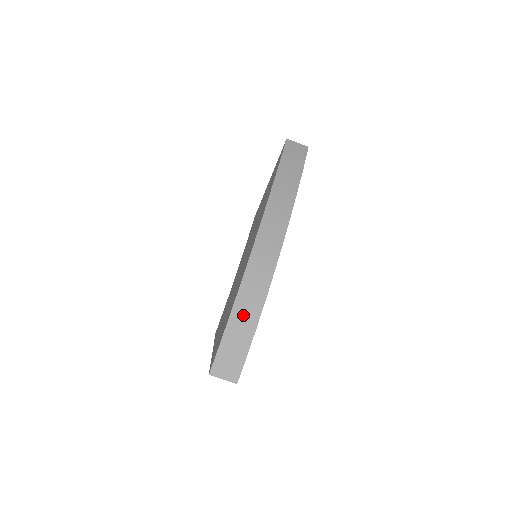
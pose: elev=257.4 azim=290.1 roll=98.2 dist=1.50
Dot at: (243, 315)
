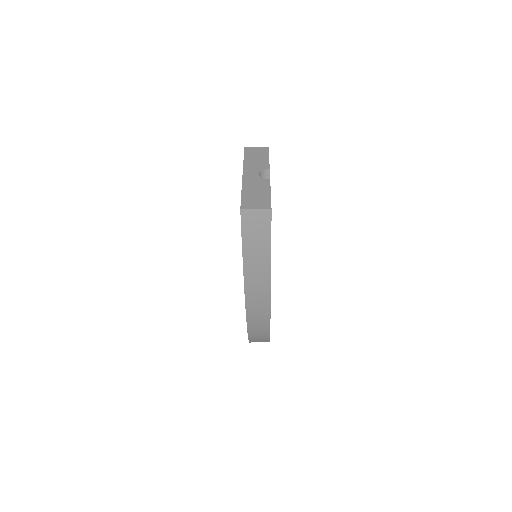
Dot at: (257, 338)
